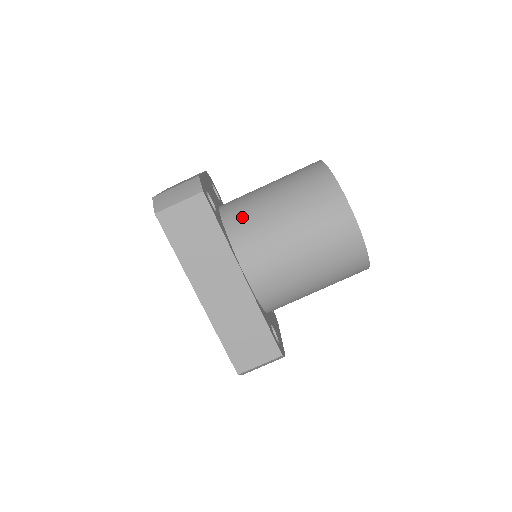
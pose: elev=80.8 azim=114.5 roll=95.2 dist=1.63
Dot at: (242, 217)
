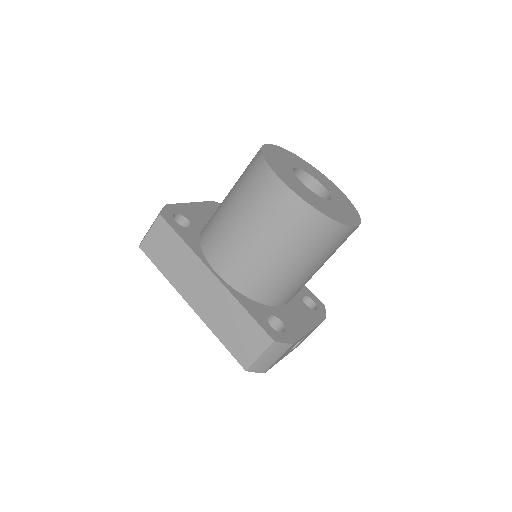
Dot at: (209, 224)
